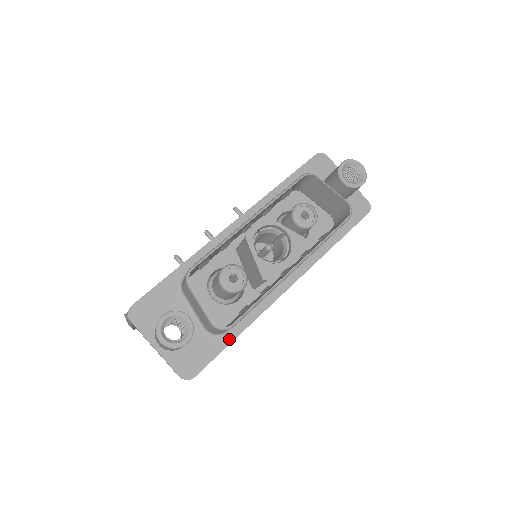
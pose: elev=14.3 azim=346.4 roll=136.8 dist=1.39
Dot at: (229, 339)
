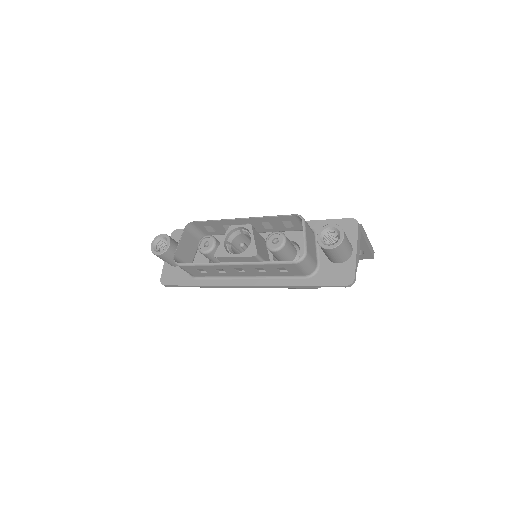
Dot at: (193, 283)
